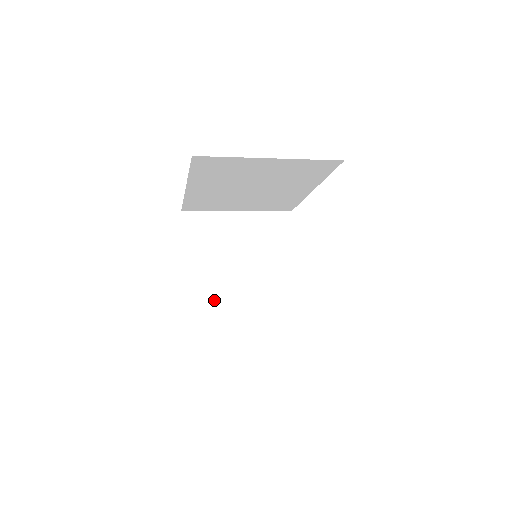
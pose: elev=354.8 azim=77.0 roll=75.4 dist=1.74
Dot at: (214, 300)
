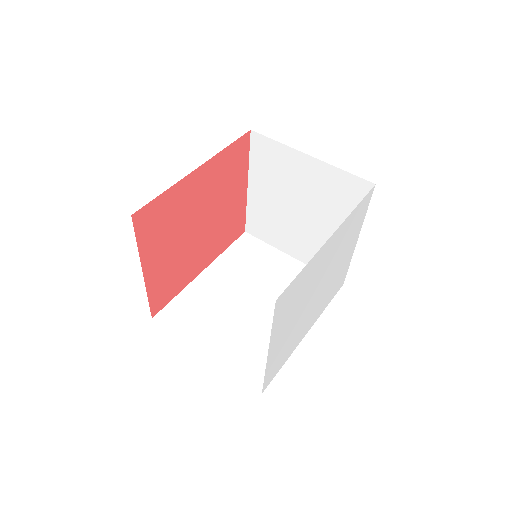
Dot at: (270, 223)
